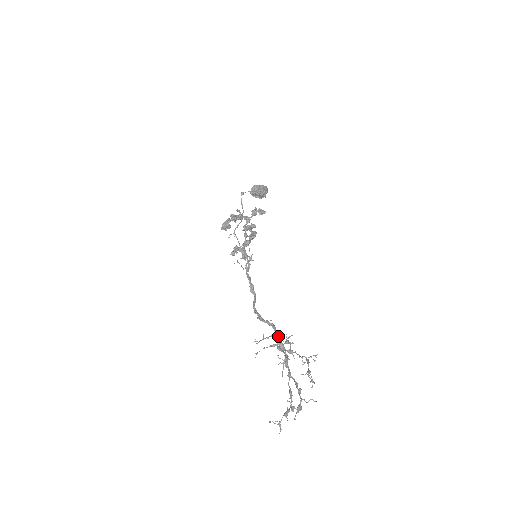
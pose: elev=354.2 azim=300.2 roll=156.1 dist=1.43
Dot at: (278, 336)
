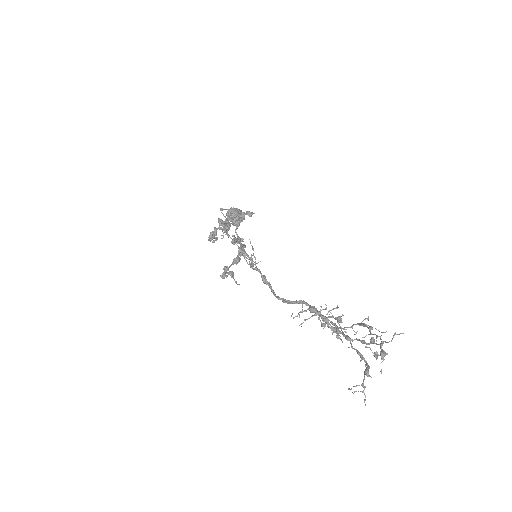
Dot at: (316, 309)
